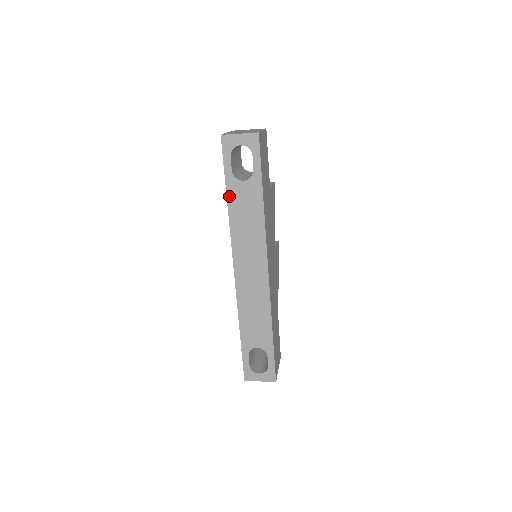
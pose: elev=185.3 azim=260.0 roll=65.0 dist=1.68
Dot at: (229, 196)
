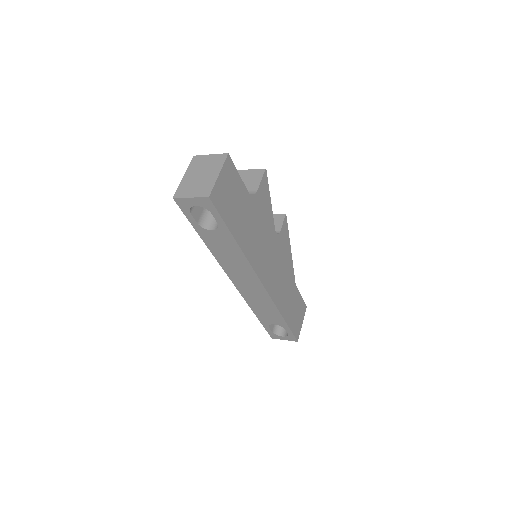
Dot at: (204, 239)
